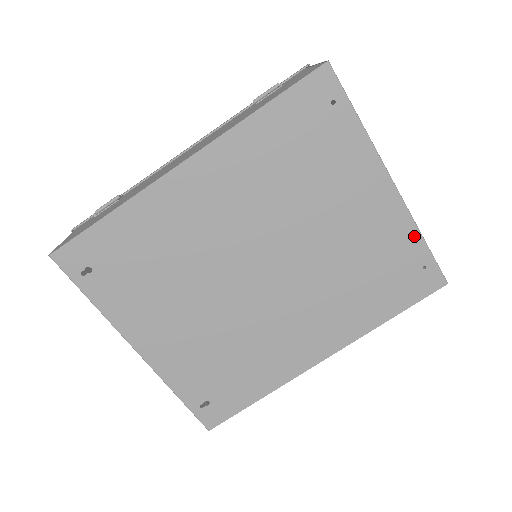
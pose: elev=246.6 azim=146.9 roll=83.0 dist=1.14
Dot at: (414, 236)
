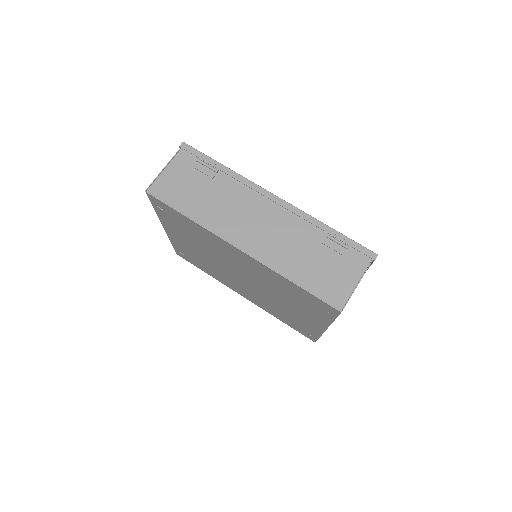
Dot at: (317, 334)
